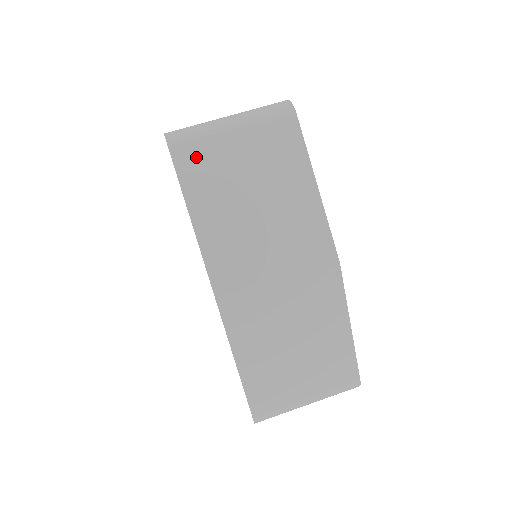
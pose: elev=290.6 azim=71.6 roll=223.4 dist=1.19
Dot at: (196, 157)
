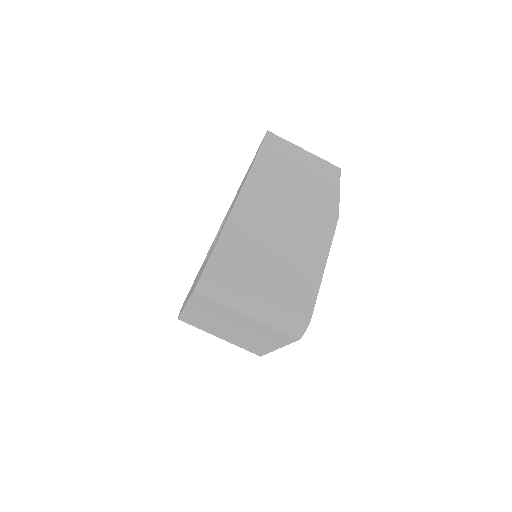
Dot at: (210, 303)
